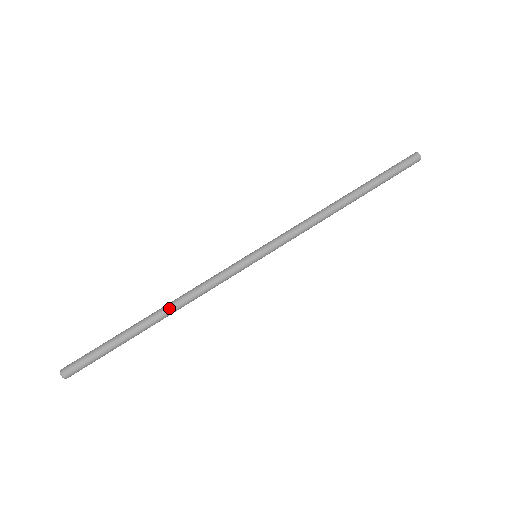
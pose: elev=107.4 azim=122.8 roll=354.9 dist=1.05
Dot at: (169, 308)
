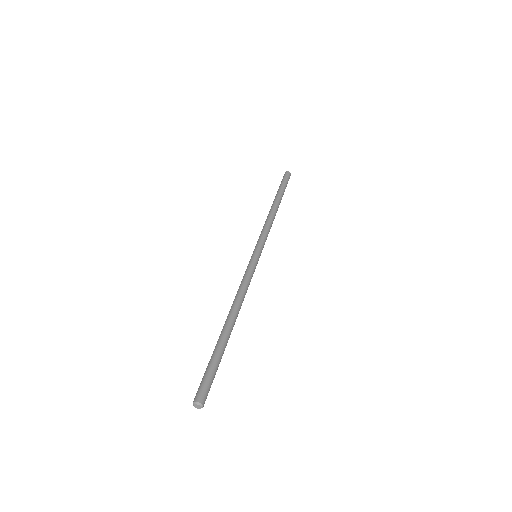
Dot at: (230, 311)
